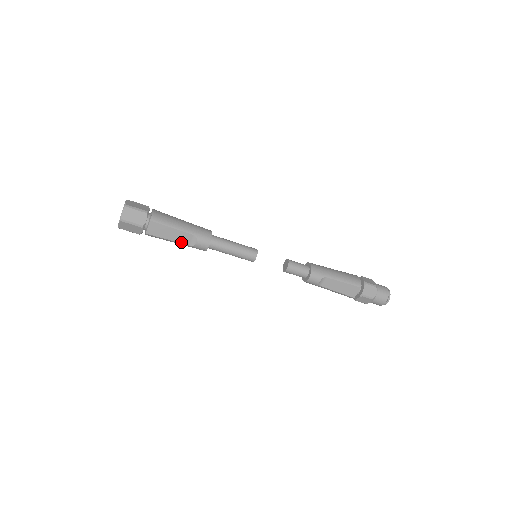
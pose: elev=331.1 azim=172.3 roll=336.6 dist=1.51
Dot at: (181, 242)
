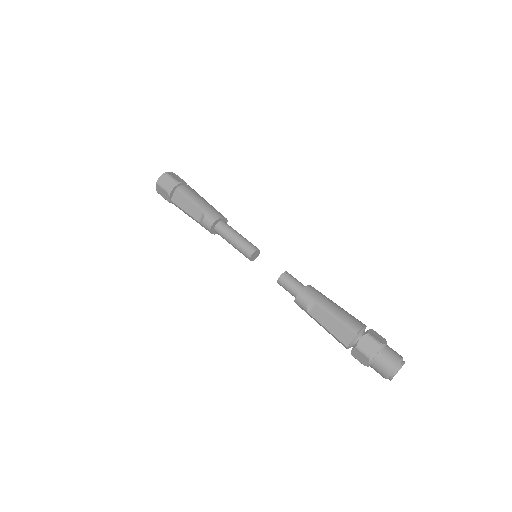
Dot at: (193, 216)
